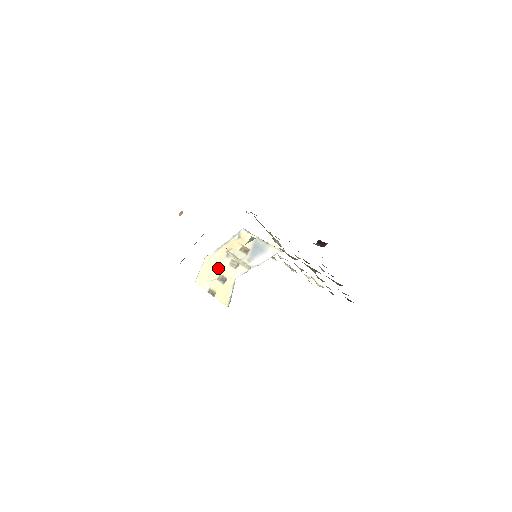
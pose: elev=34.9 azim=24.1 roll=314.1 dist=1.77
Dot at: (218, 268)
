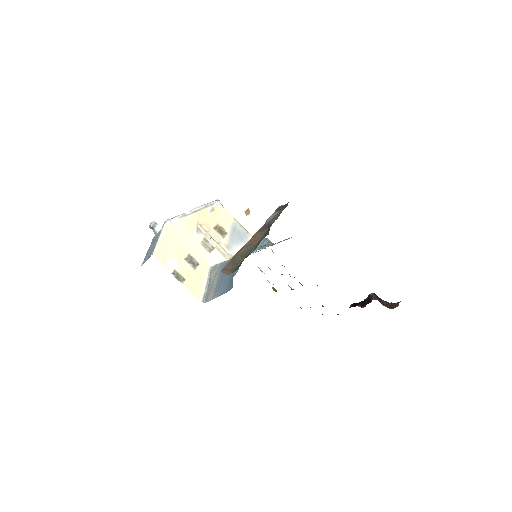
Dot at: (186, 244)
